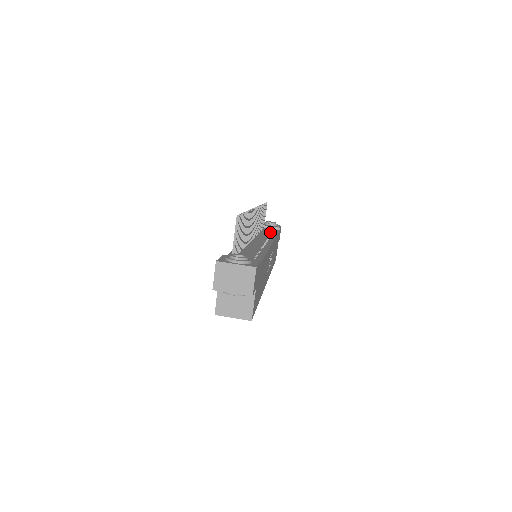
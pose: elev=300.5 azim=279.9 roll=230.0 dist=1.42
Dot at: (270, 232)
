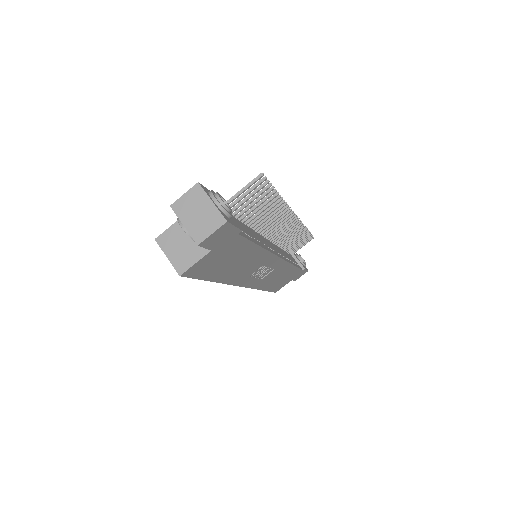
Dot at: occluded
